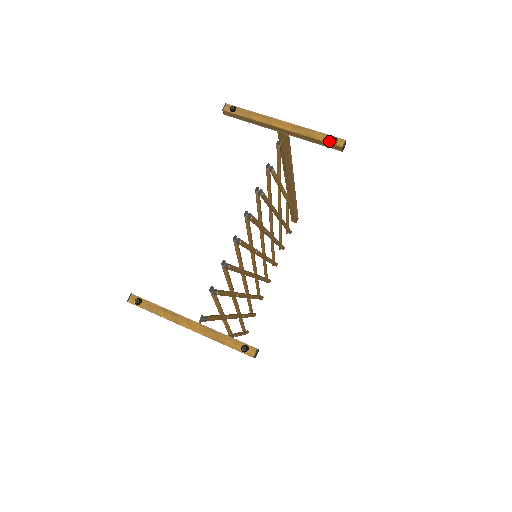
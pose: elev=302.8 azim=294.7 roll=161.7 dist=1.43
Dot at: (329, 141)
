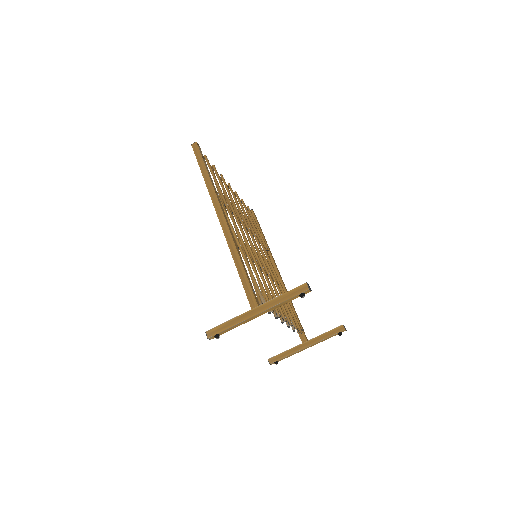
Dot at: occluded
